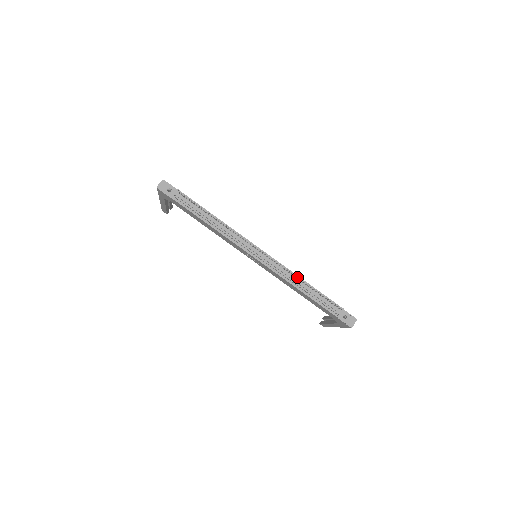
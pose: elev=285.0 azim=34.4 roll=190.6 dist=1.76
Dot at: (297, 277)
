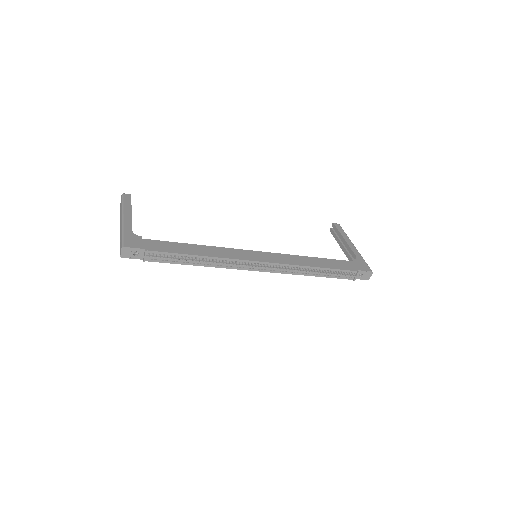
Dot at: (306, 268)
